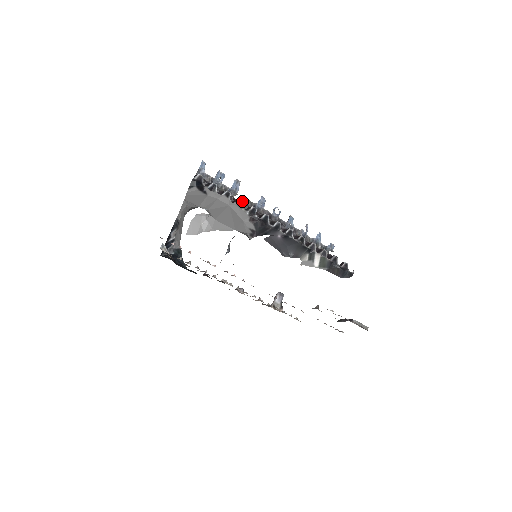
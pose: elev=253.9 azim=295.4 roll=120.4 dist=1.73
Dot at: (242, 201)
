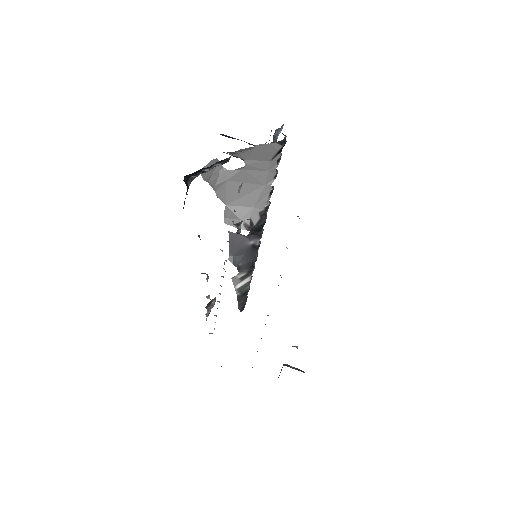
Dot at: occluded
